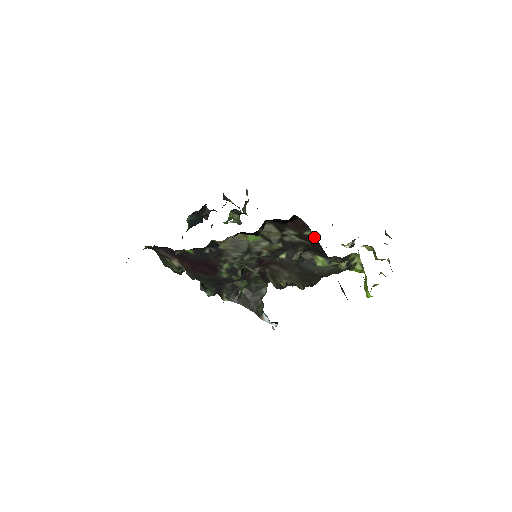
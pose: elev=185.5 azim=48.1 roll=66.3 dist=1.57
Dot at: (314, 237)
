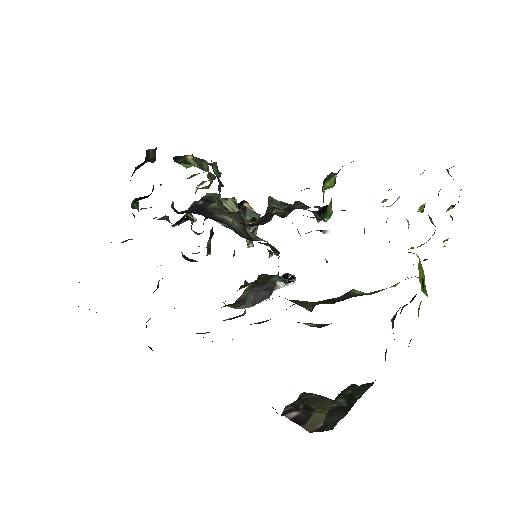
Dot at: occluded
